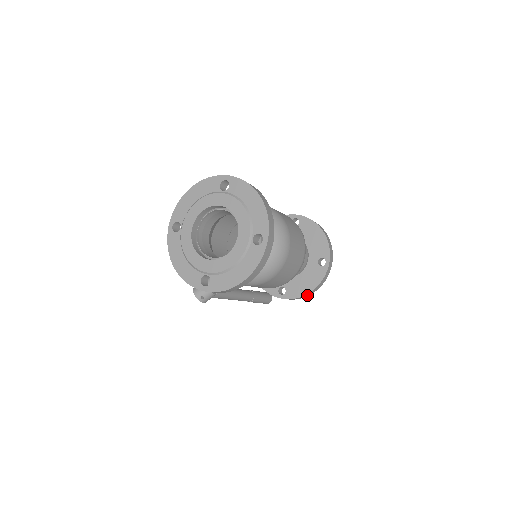
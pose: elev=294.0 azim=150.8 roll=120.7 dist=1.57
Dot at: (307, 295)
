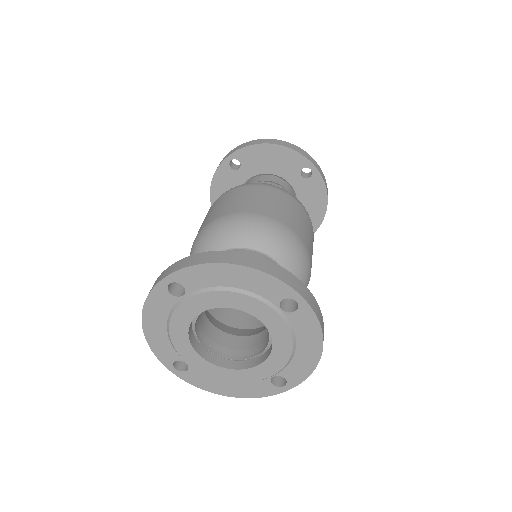
Dot at: occluded
